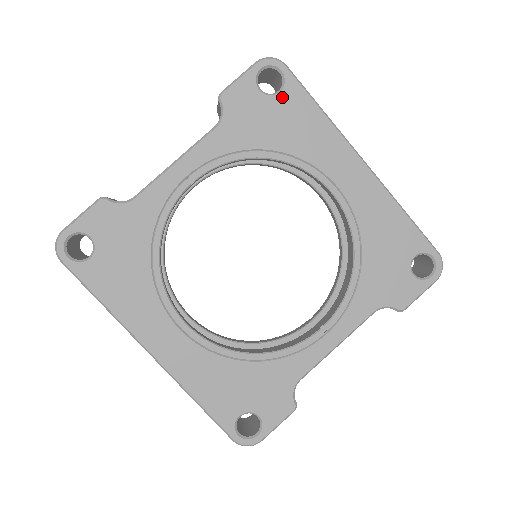
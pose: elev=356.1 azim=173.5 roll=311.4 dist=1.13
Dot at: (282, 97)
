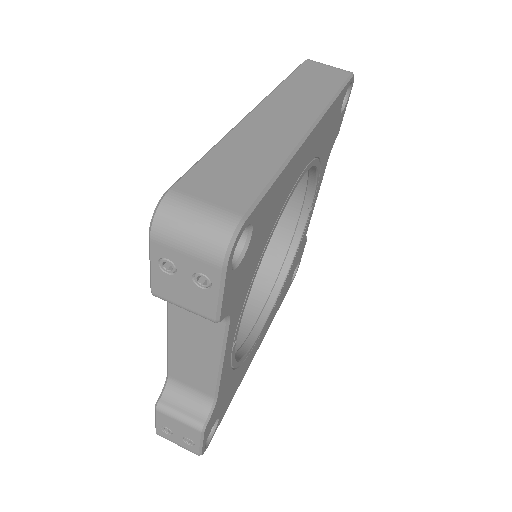
Dot at: (255, 230)
